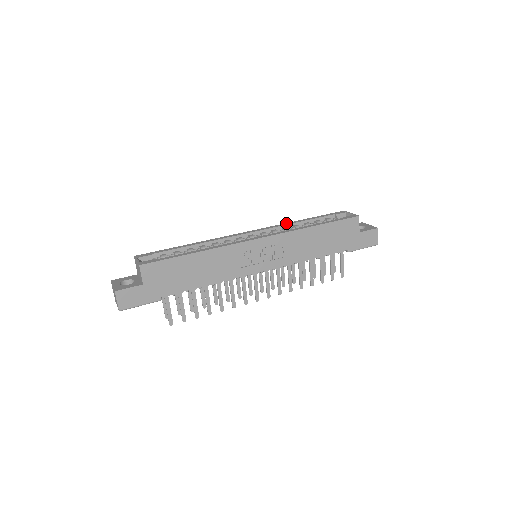
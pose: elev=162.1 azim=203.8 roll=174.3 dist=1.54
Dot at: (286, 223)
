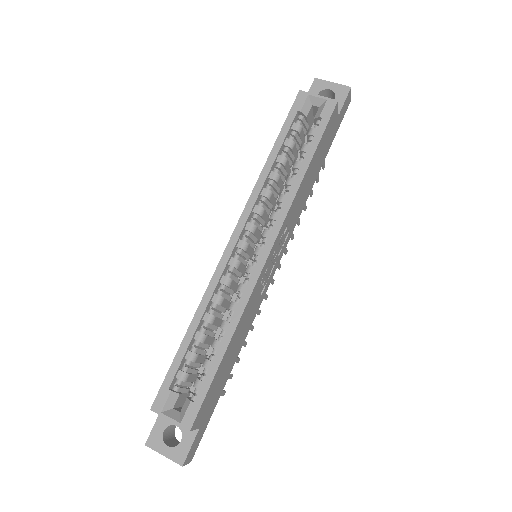
Dot at: (258, 182)
